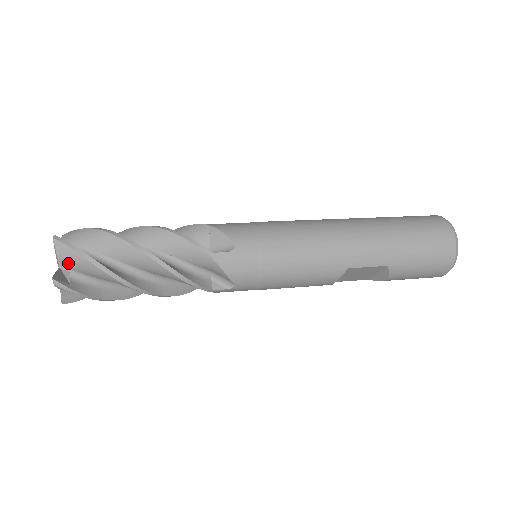
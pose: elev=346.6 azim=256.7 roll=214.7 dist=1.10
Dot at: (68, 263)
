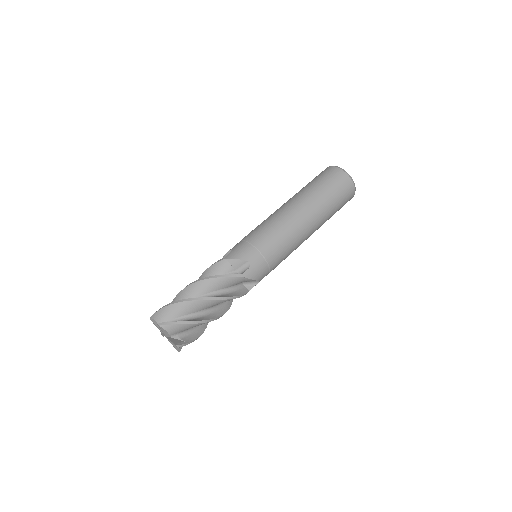
Dot at: occluded
